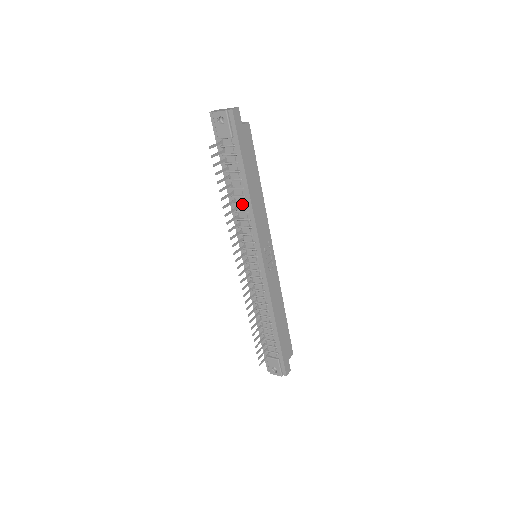
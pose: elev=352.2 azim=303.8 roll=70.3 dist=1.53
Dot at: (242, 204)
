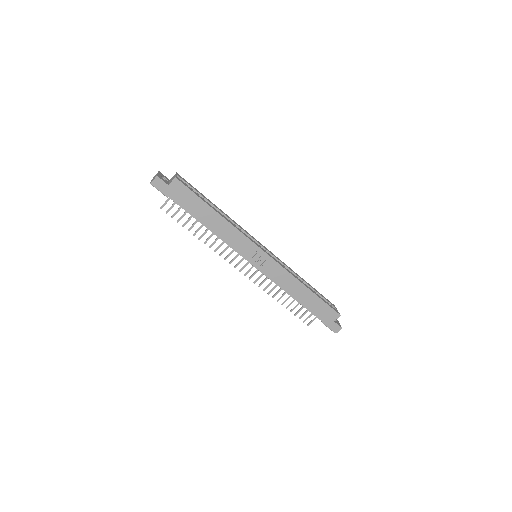
Dot at: occluded
